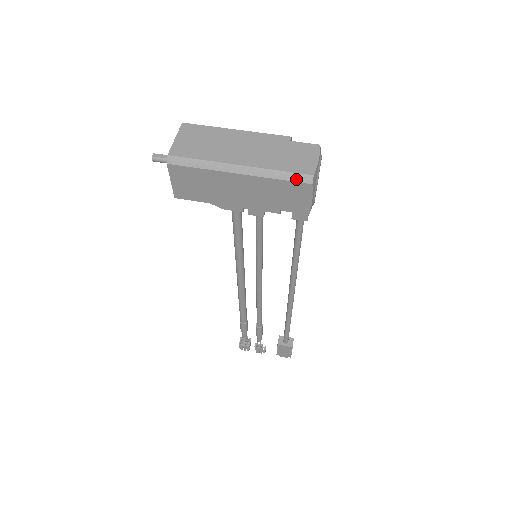
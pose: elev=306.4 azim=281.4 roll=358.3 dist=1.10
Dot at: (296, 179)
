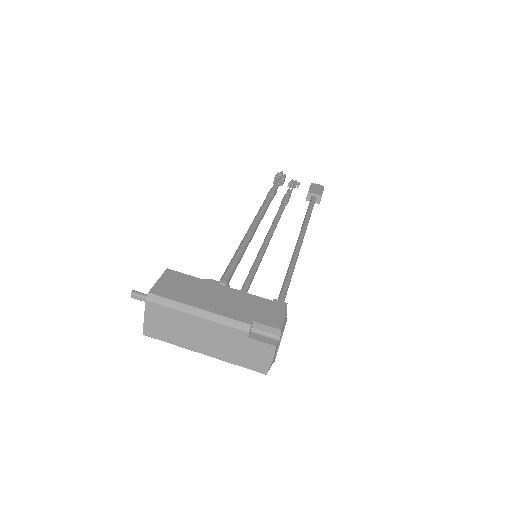
Dot at: occluded
